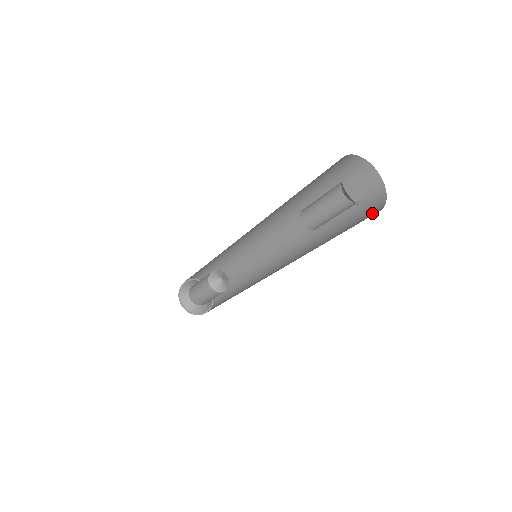
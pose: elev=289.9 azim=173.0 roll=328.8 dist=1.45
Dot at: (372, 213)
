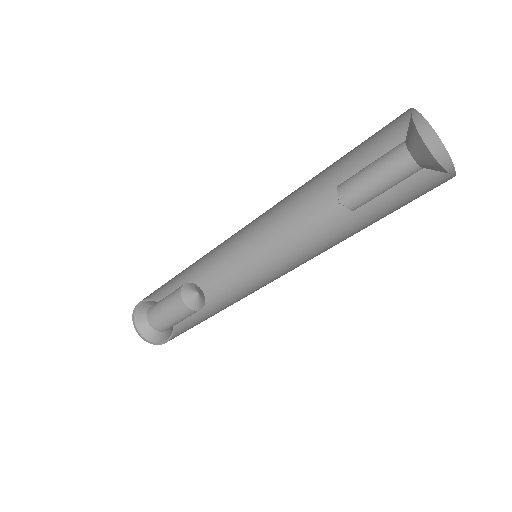
Dot at: occluded
